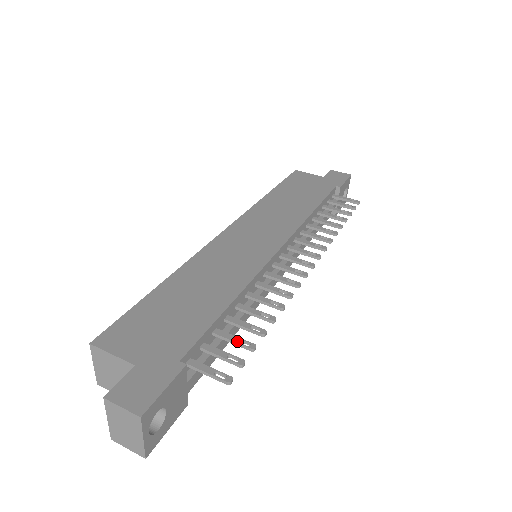
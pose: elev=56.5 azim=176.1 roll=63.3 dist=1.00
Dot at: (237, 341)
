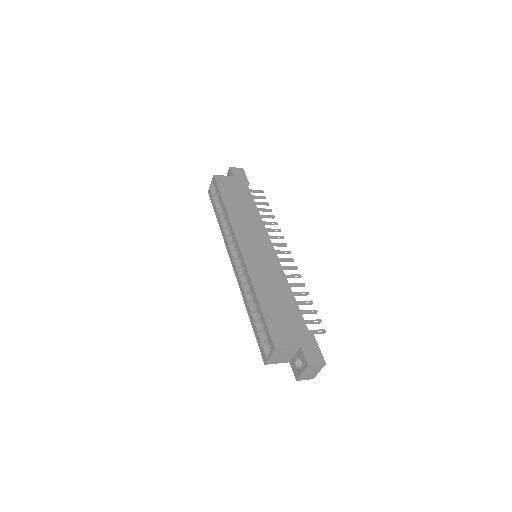
Dot at: (309, 312)
